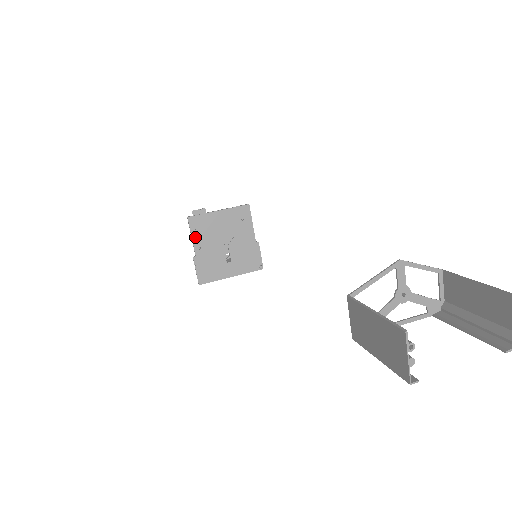
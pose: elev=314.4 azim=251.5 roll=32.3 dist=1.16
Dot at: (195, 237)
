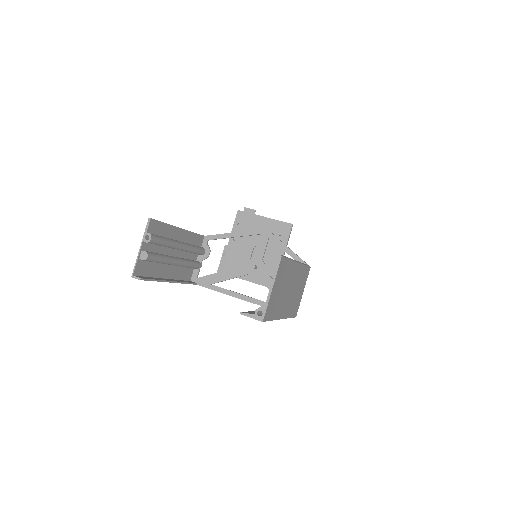
Dot at: (235, 229)
